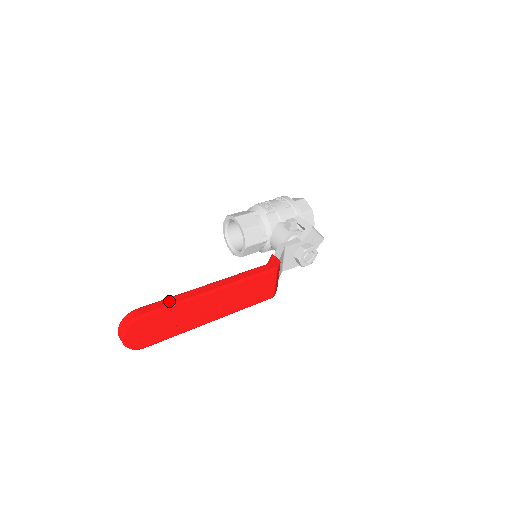
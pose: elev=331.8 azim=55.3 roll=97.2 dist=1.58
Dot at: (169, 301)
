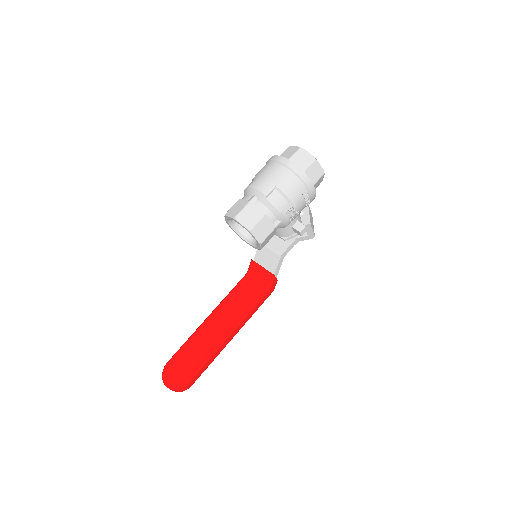
Dot at: (207, 366)
